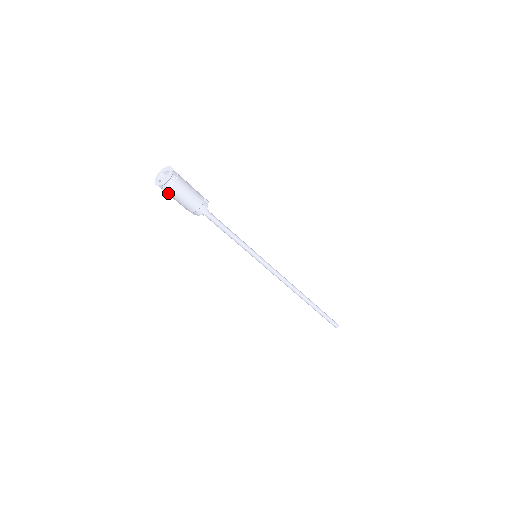
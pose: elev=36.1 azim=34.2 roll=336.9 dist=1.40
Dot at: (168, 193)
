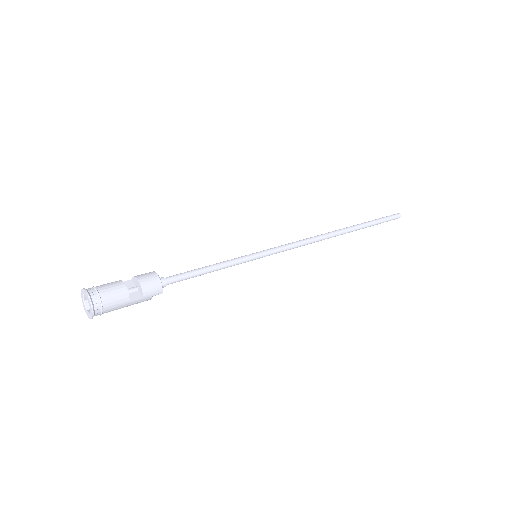
Dot at: occluded
